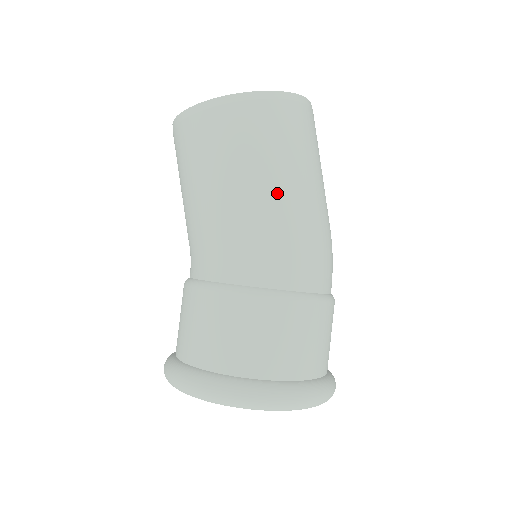
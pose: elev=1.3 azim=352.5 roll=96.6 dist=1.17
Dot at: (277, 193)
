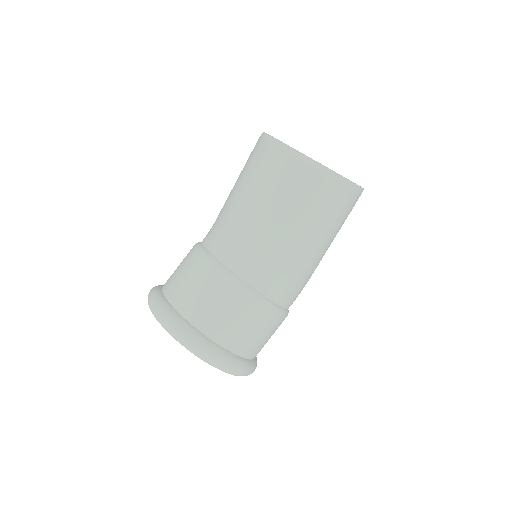
Dot at: (323, 253)
